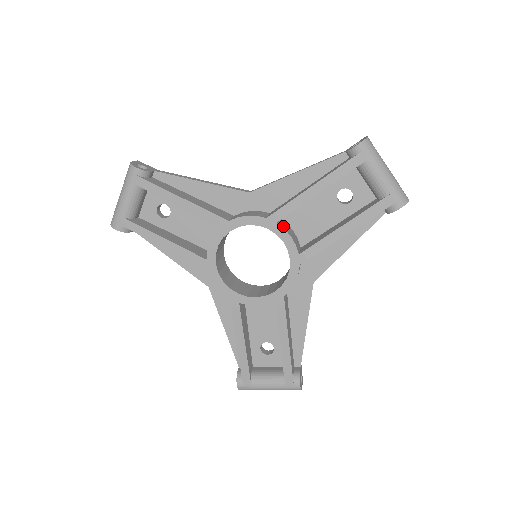
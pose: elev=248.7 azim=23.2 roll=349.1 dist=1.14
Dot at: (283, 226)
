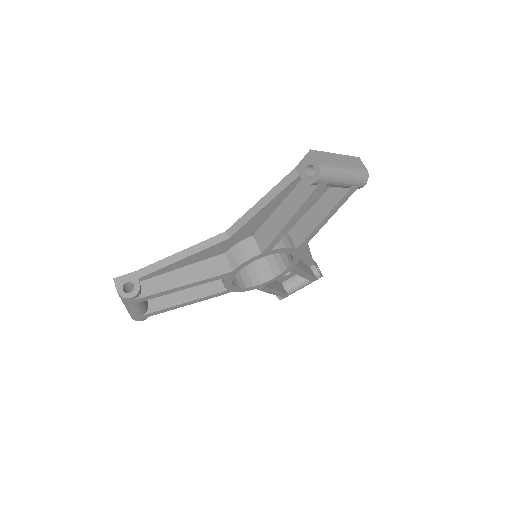
Dot at: (275, 245)
